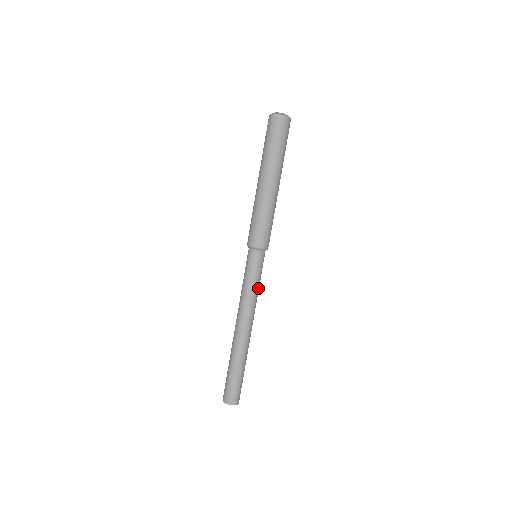
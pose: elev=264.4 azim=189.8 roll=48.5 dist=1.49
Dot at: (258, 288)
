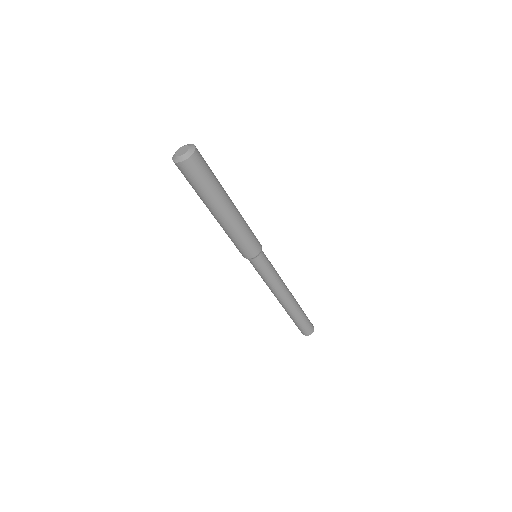
Dot at: (275, 274)
